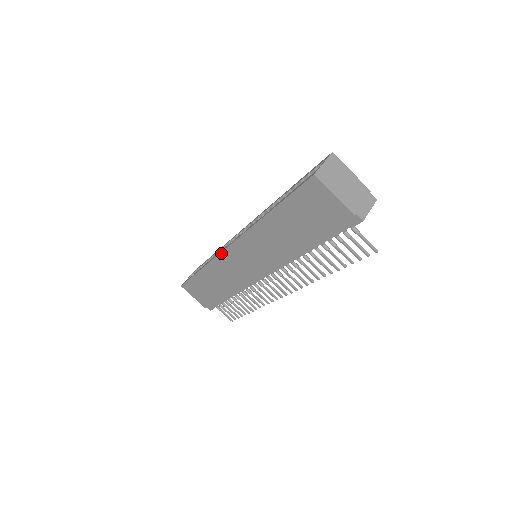
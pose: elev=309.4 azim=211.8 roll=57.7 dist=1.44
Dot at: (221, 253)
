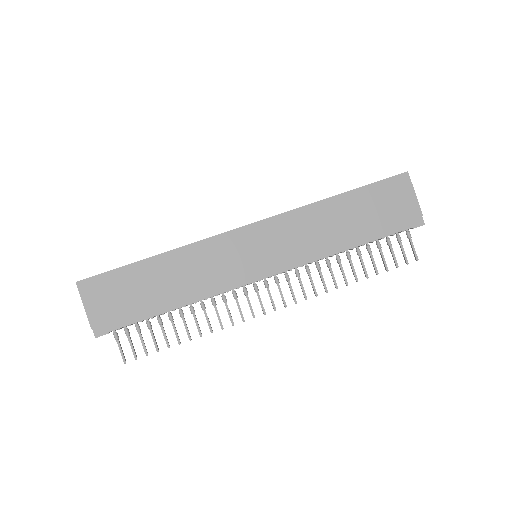
Dot at: (225, 233)
